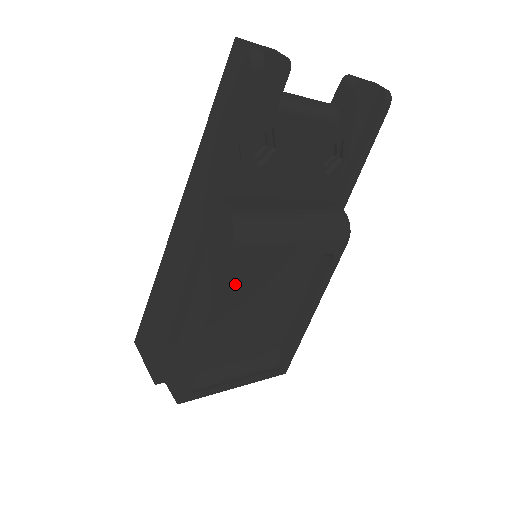
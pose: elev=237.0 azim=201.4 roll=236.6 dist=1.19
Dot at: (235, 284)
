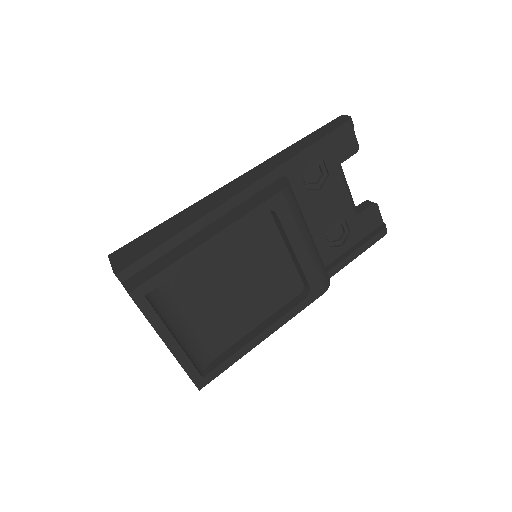
Dot at: (246, 239)
